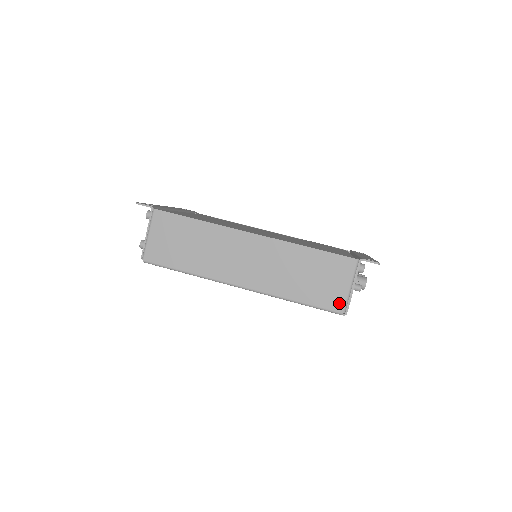
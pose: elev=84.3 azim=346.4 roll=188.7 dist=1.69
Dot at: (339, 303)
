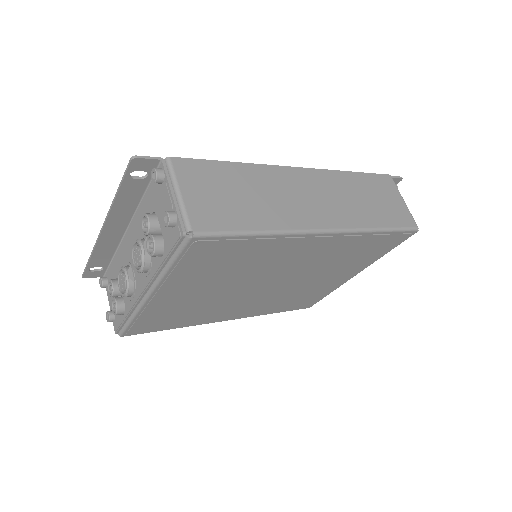
Dot at: (409, 218)
